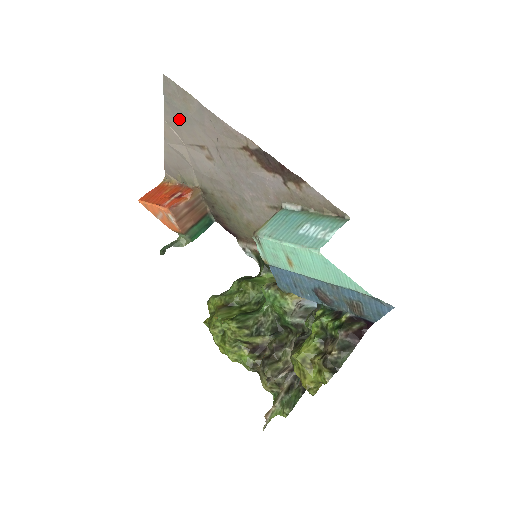
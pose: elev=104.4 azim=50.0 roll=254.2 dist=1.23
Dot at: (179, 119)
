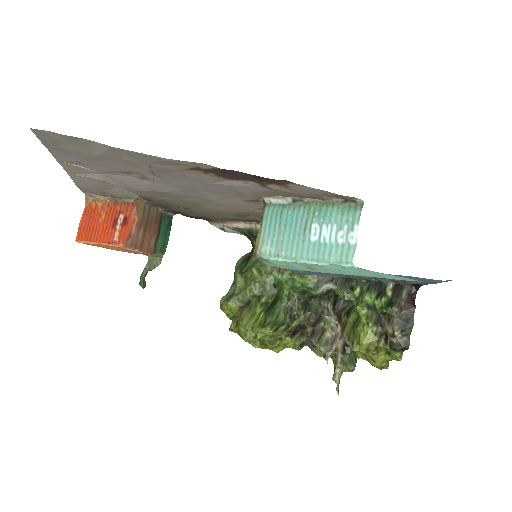
Dot at: (80, 158)
